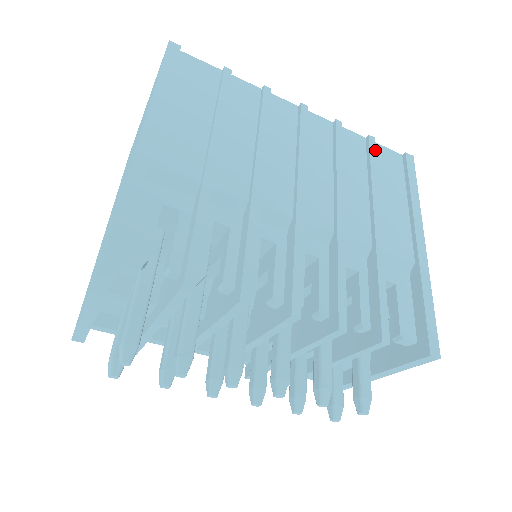
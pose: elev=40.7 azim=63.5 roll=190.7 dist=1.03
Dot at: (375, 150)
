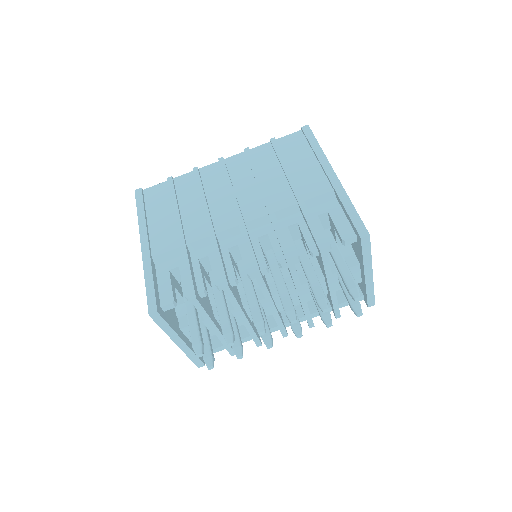
Dot at: (277, 145)
